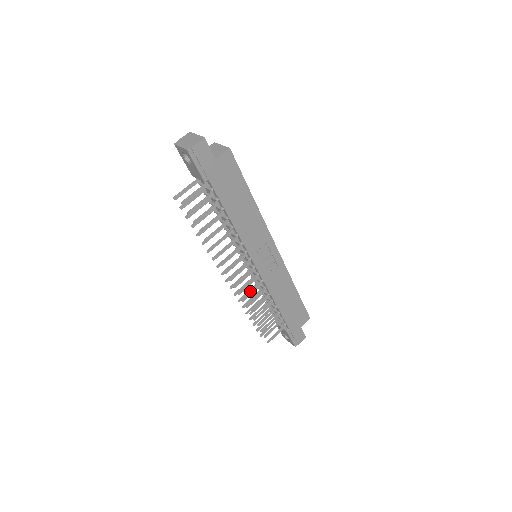
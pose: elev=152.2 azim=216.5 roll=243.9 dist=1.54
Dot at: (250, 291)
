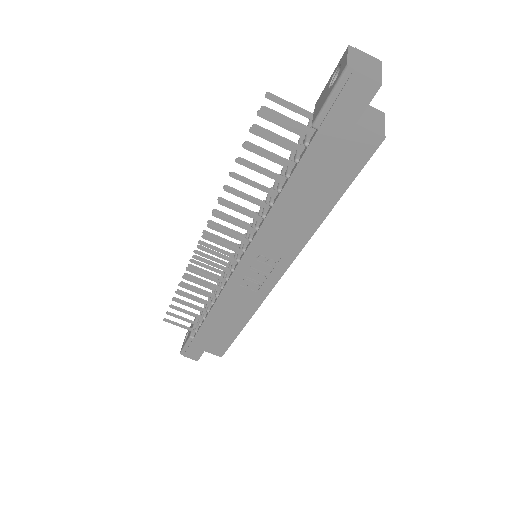
Dot at: (211, 269)
